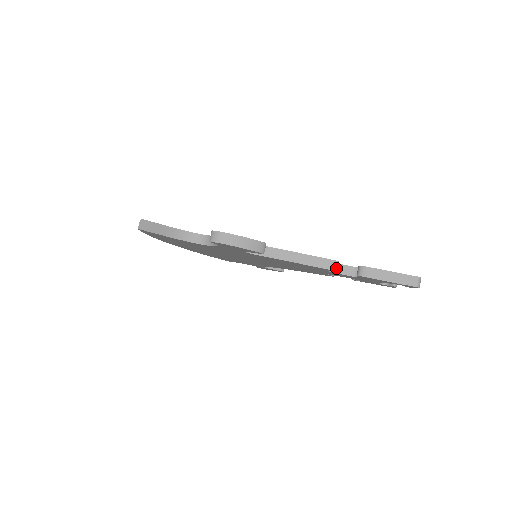
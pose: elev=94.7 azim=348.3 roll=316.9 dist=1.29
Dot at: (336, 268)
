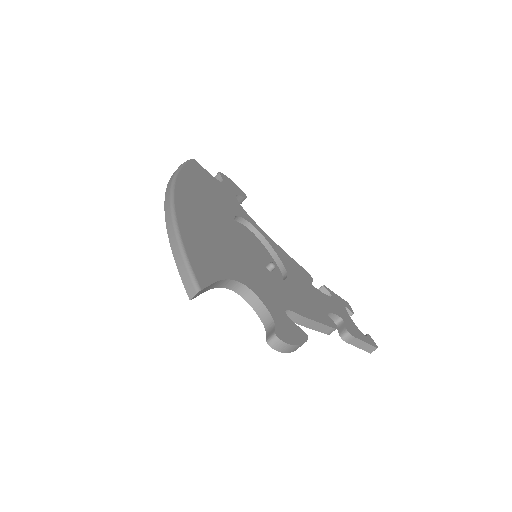
Dot at: occluded
